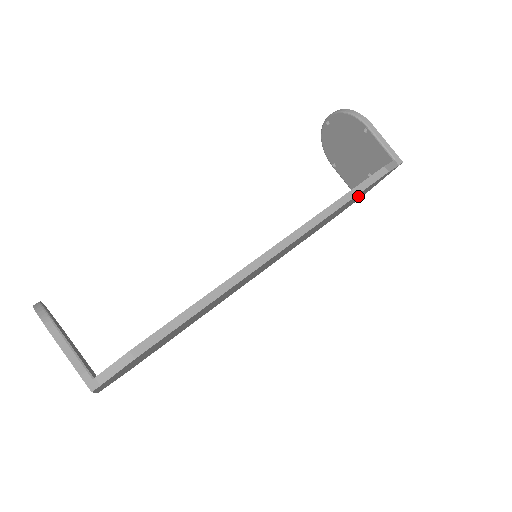
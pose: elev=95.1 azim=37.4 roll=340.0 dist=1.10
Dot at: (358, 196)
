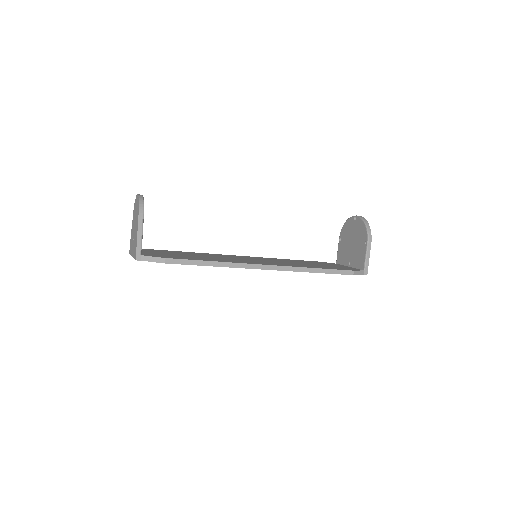
Dot at: occluded
